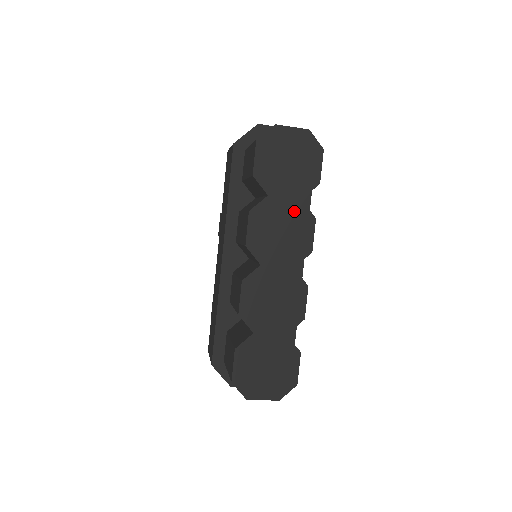
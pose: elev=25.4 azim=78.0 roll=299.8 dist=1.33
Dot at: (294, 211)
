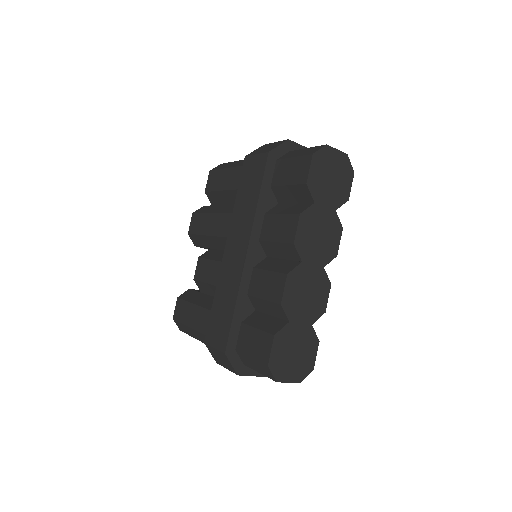
Dot at: (330, 219)
